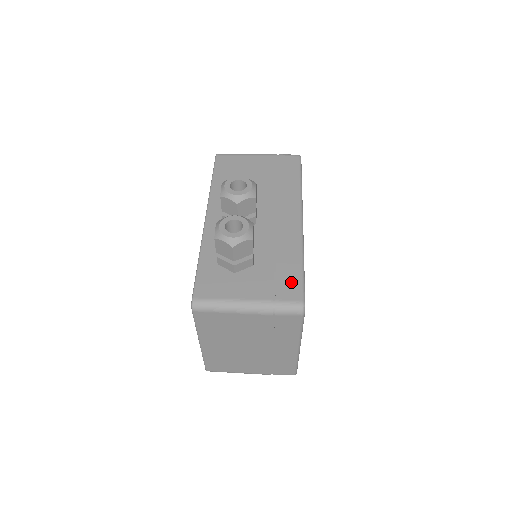
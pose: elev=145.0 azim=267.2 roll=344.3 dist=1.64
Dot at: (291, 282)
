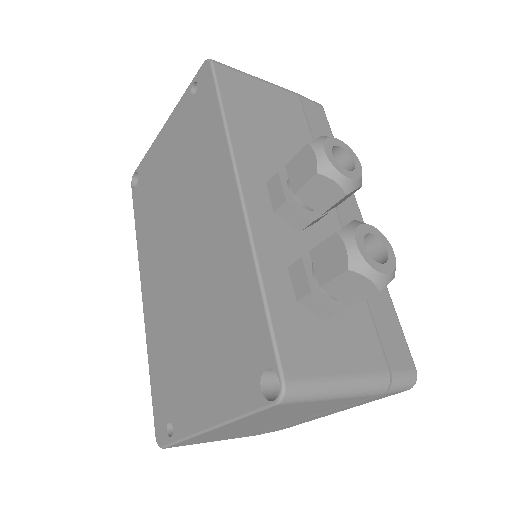
Dot at: (394, 336)
